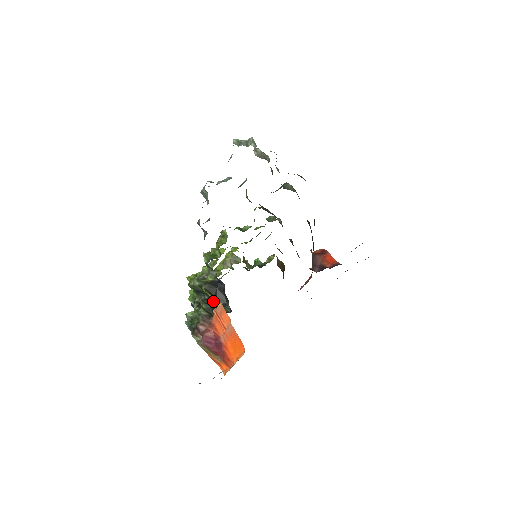
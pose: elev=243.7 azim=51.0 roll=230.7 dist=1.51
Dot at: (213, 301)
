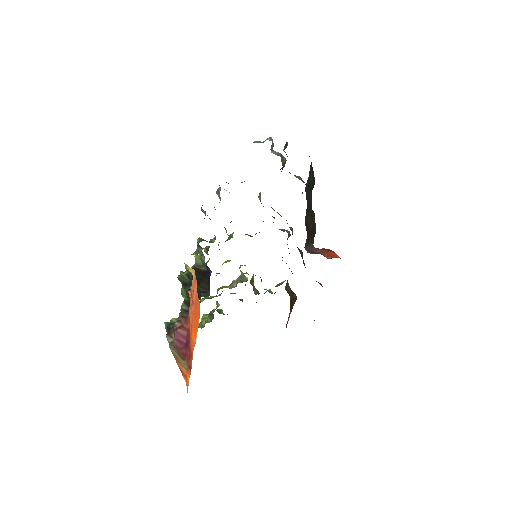
Dot at: occluded
